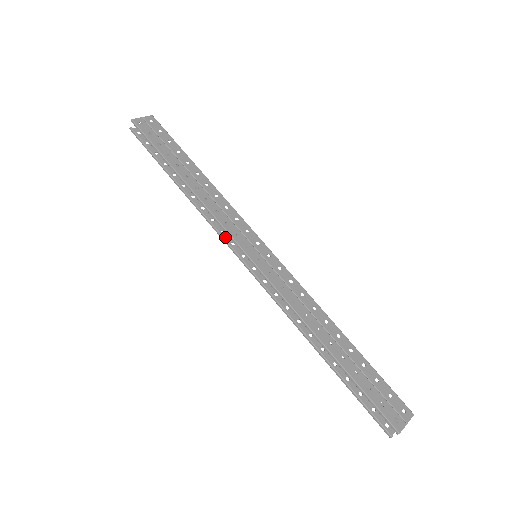
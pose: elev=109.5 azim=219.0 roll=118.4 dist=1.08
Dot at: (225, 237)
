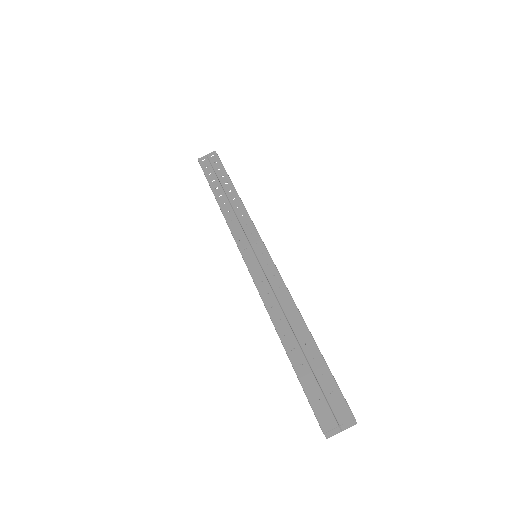
Dot at: occluded
